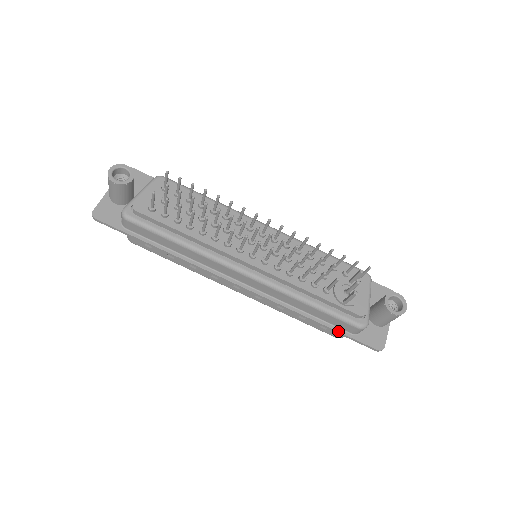
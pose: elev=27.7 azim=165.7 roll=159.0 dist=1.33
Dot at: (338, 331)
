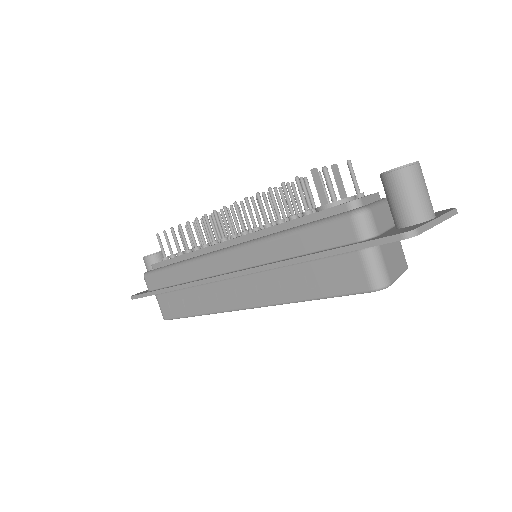
Dot at: (336, 248)
